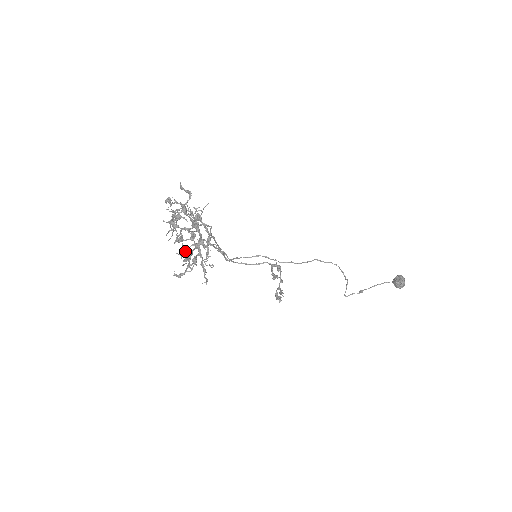
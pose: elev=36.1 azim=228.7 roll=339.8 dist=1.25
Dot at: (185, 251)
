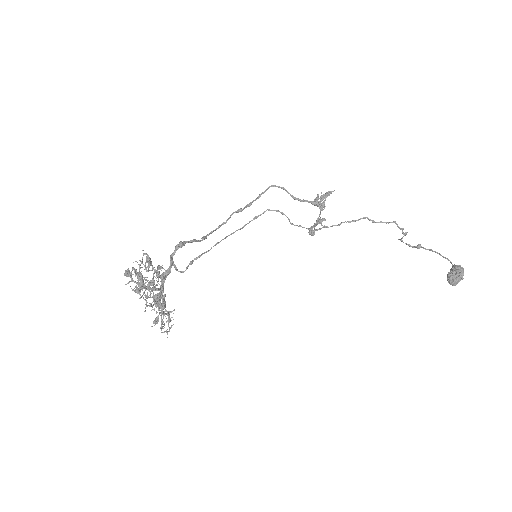
Dot at: (153, 301)
